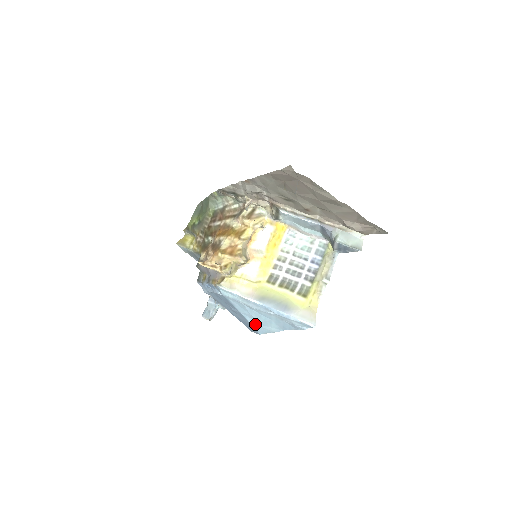
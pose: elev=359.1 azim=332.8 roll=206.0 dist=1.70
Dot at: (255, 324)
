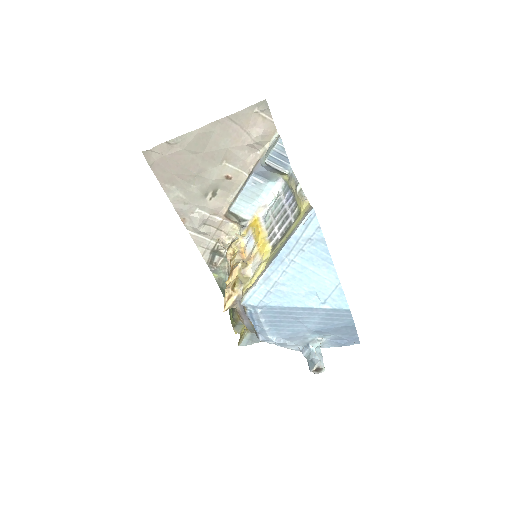
Dot at: (323, 301)
